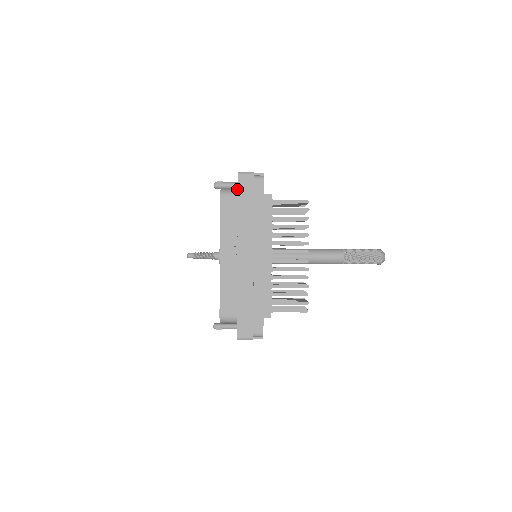
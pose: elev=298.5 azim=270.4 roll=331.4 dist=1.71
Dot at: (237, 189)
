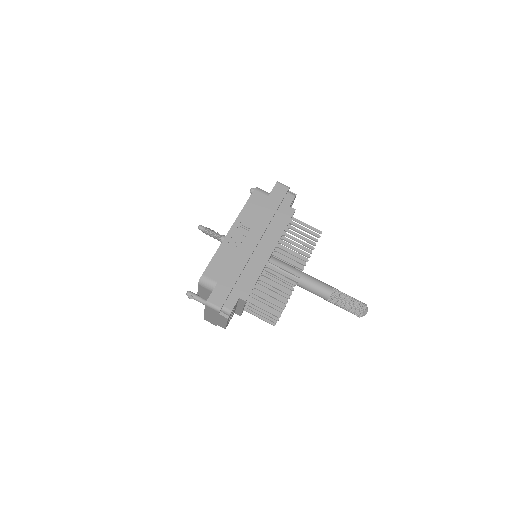
Dot at: occluded
